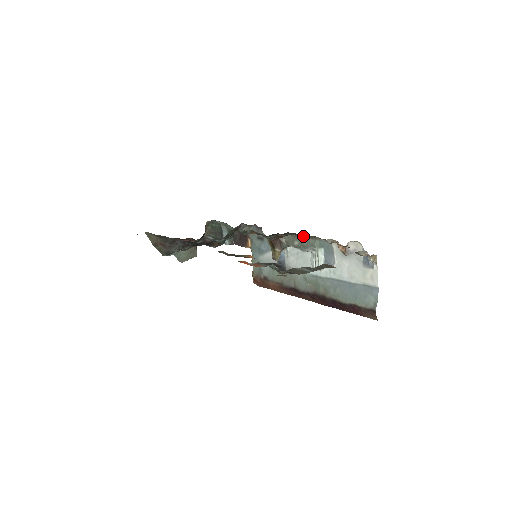
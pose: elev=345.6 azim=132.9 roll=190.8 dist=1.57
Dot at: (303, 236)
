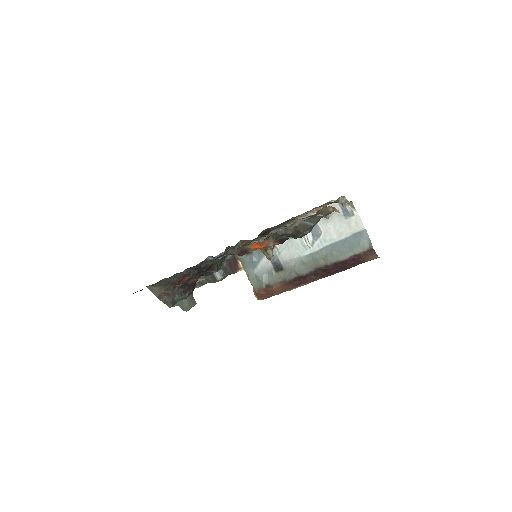
Dot at: occluded
